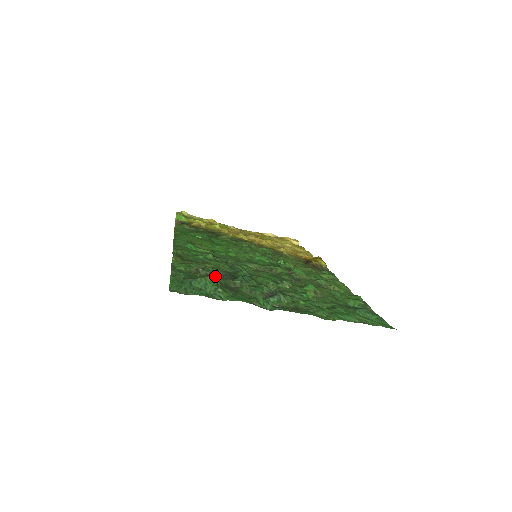
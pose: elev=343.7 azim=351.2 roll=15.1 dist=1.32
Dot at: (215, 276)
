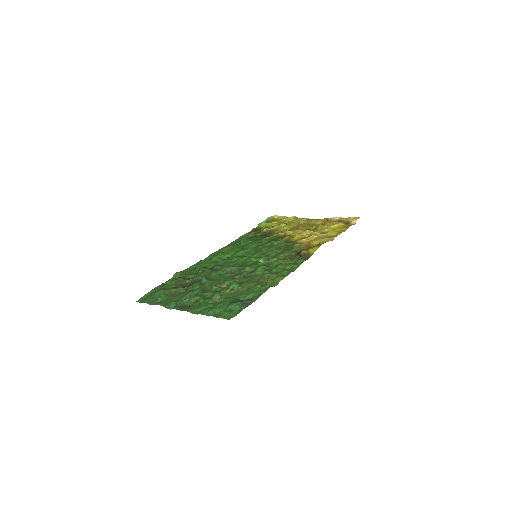
Dot at: (183, 285)
